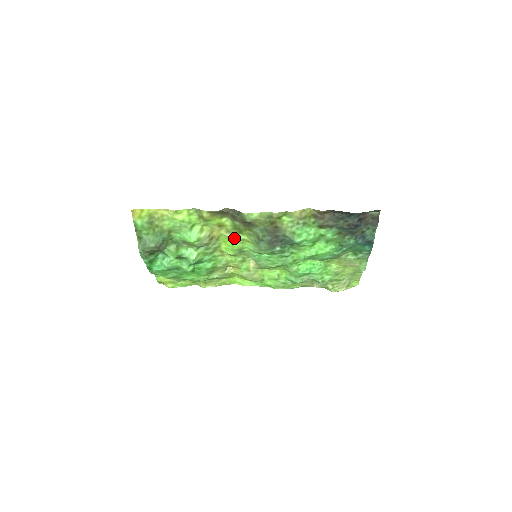
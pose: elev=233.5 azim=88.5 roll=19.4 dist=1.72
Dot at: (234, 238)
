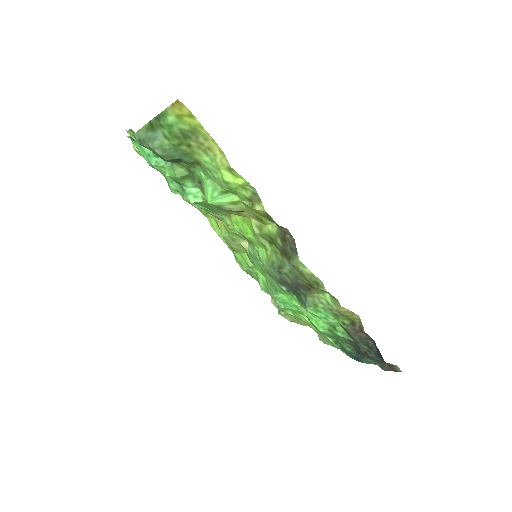
Dot at: (257, 236)
